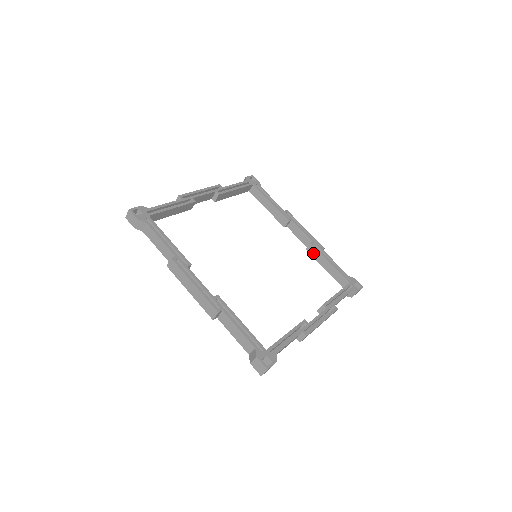
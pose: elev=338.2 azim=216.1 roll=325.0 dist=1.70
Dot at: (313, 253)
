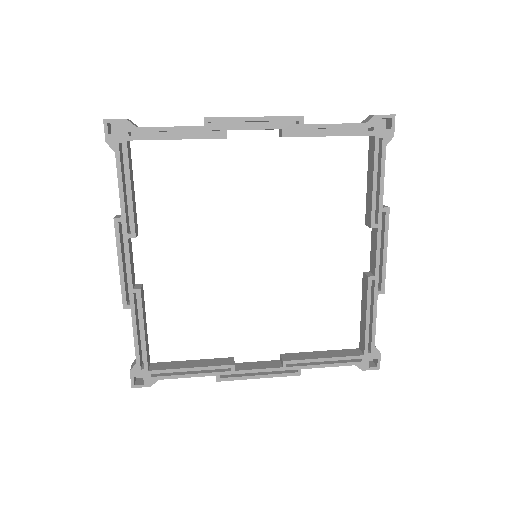
Dot at: (364, 286)
